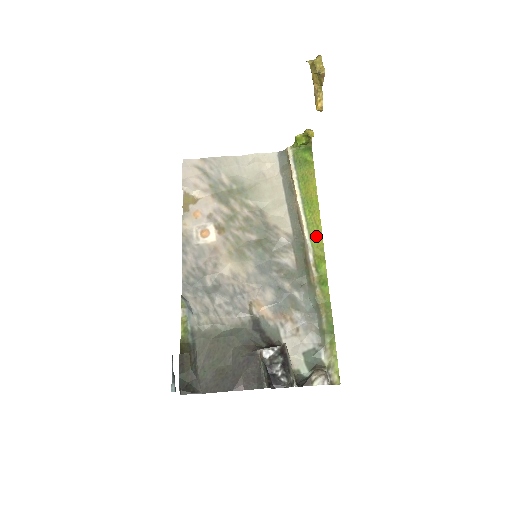
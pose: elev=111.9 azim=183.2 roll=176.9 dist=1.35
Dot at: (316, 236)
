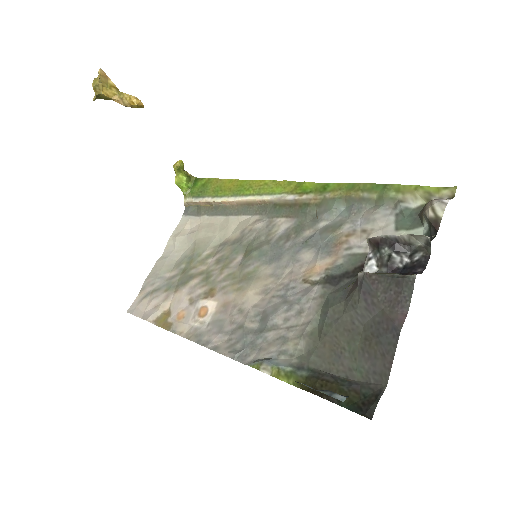
Dot at: (273, 187)
